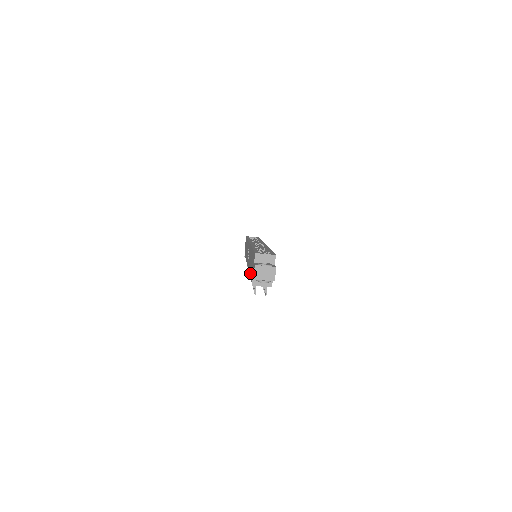
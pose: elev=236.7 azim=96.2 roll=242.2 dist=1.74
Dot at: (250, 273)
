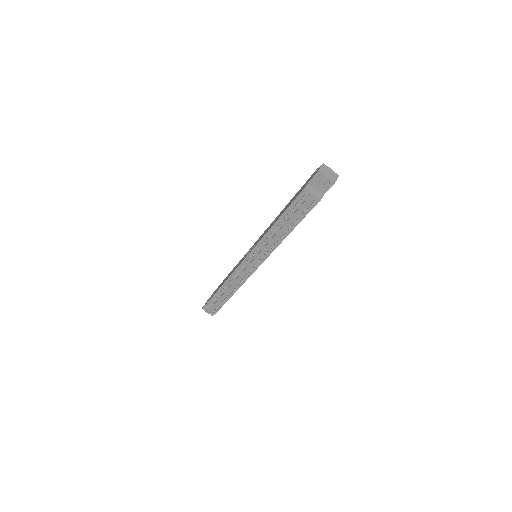
Dot at: (286, 209)
